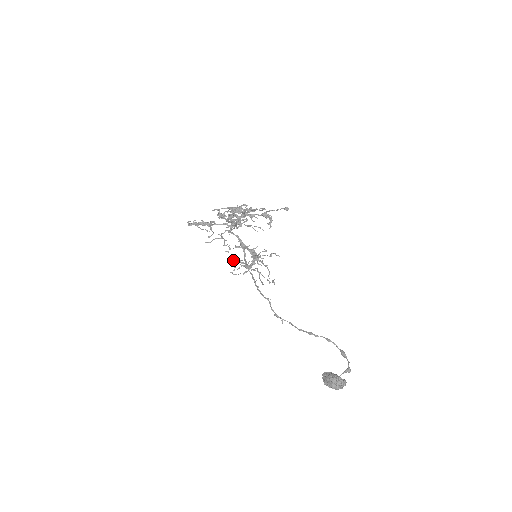
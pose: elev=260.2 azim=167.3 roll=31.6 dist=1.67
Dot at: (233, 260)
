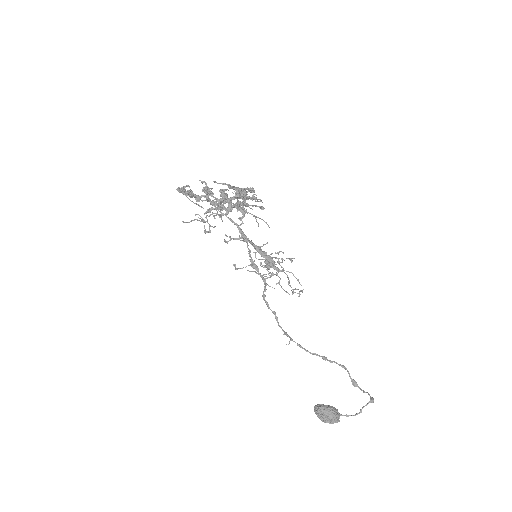
Dot at: (255, 256)
